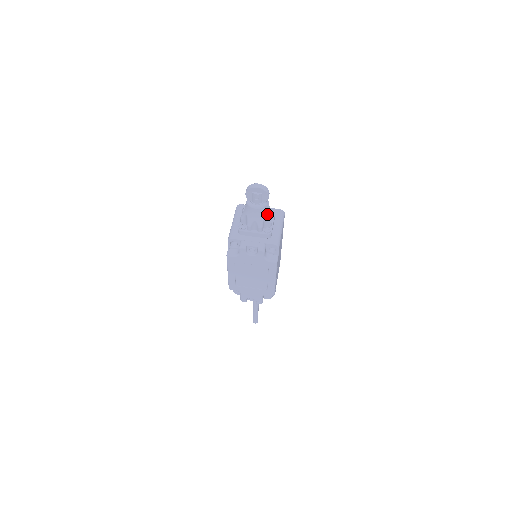
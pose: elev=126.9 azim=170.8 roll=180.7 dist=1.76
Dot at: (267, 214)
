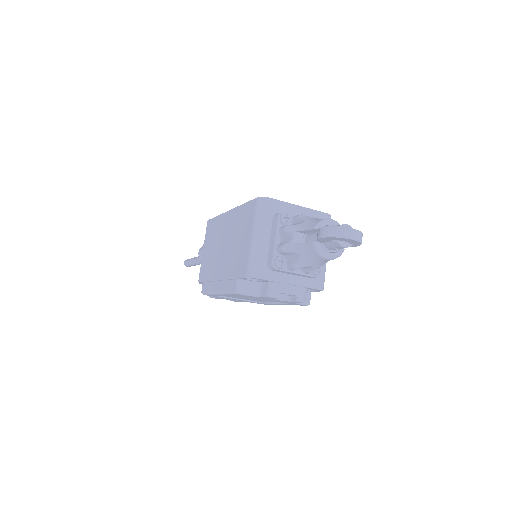
Dot at: occluded
